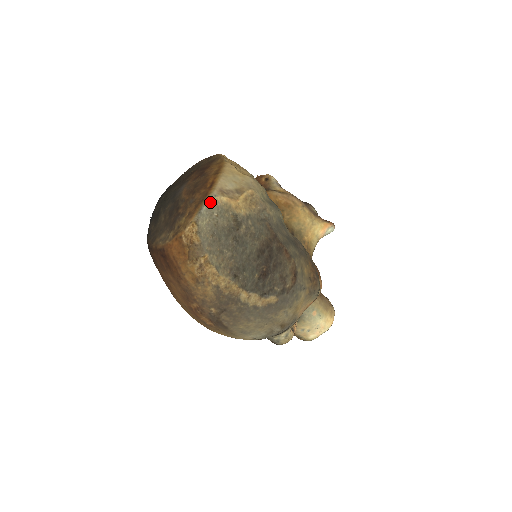
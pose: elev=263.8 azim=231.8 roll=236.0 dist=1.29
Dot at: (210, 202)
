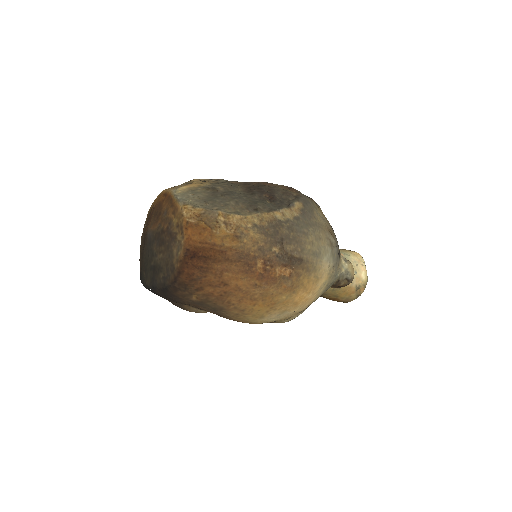
Dot at: (177, 194)
